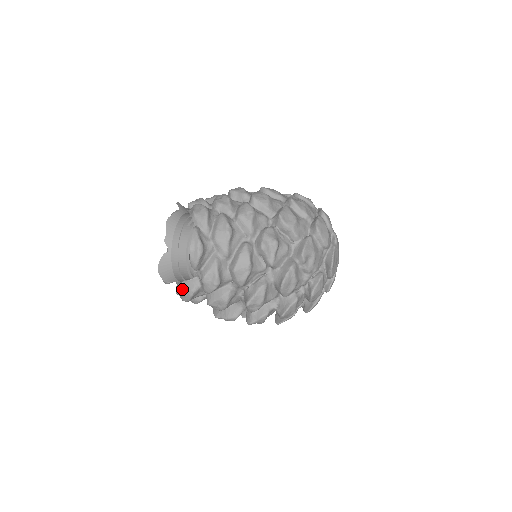
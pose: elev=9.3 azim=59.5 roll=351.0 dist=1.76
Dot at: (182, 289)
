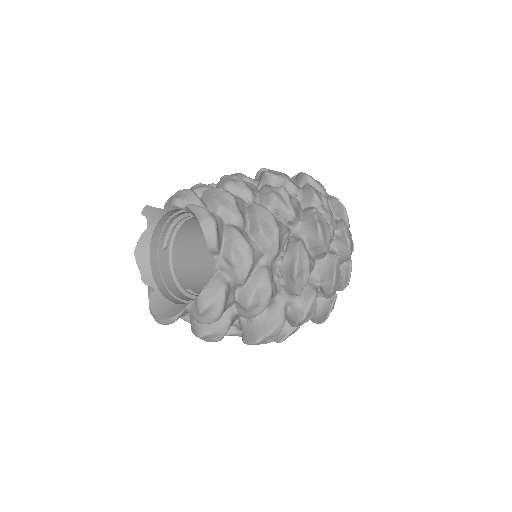
Dot at: (207, 298)
